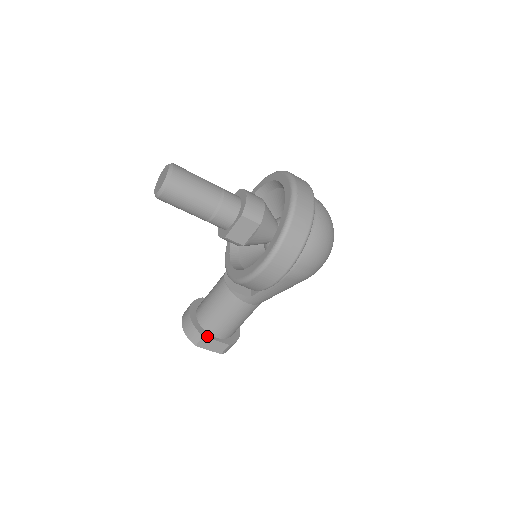
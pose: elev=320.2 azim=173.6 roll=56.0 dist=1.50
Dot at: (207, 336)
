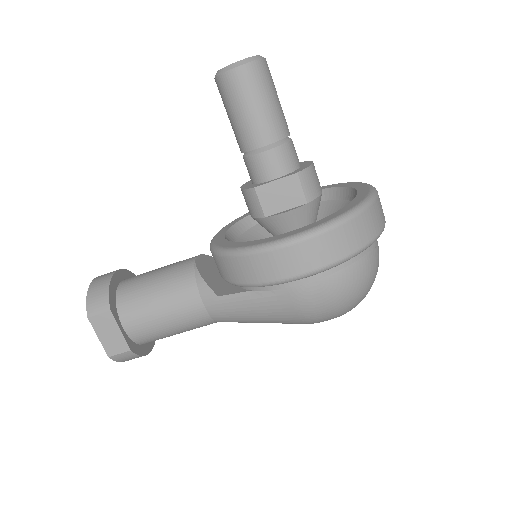
Dot at: (115, 314)
